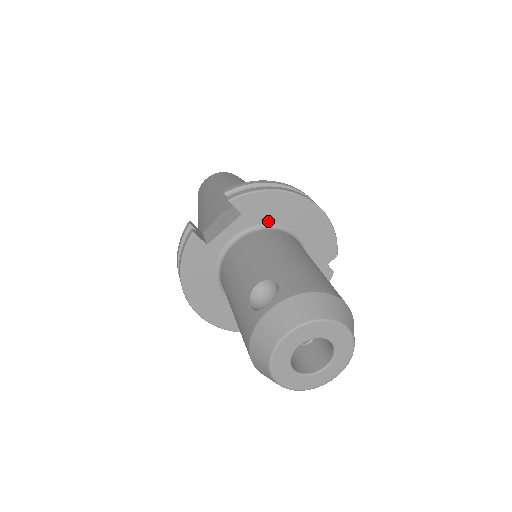
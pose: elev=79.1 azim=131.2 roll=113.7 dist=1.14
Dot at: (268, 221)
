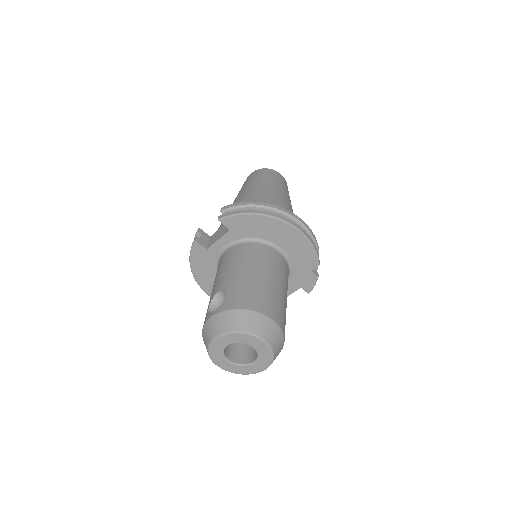
Dot at: (253, 236)
